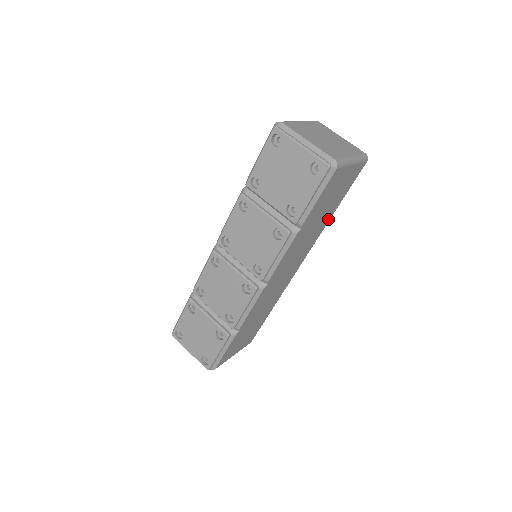
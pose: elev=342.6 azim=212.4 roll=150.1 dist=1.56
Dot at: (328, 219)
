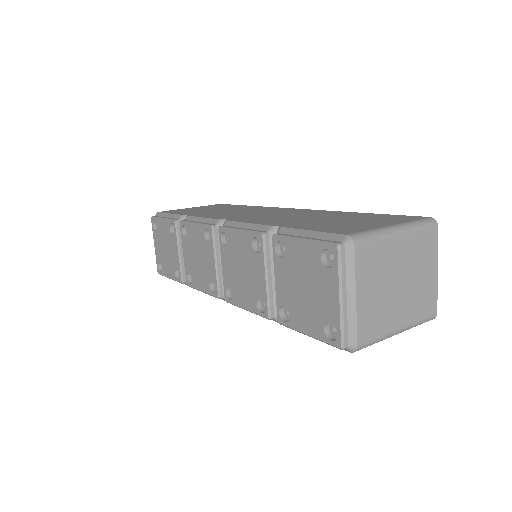
Dot at: occluded
